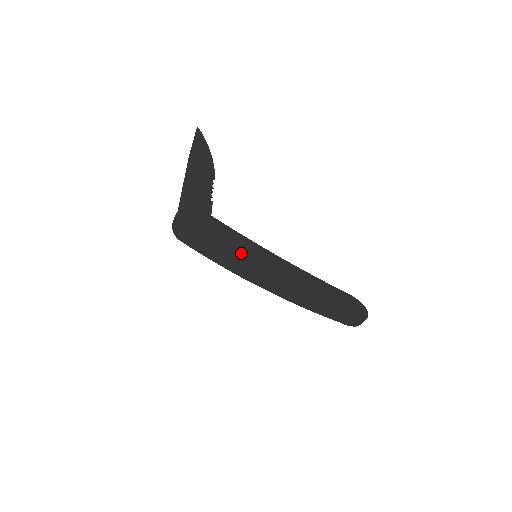
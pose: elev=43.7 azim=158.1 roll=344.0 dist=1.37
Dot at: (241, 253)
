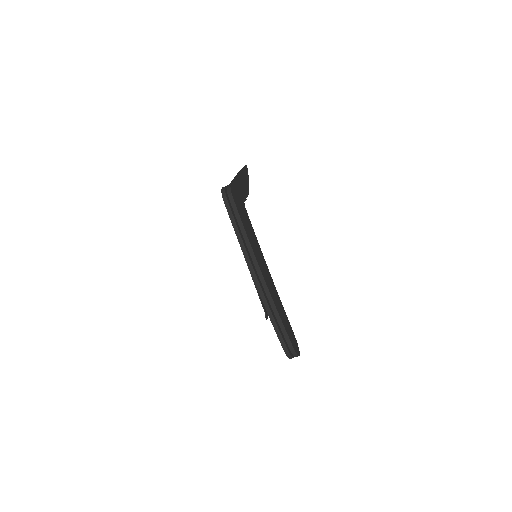
Dot at: (254, 243)
